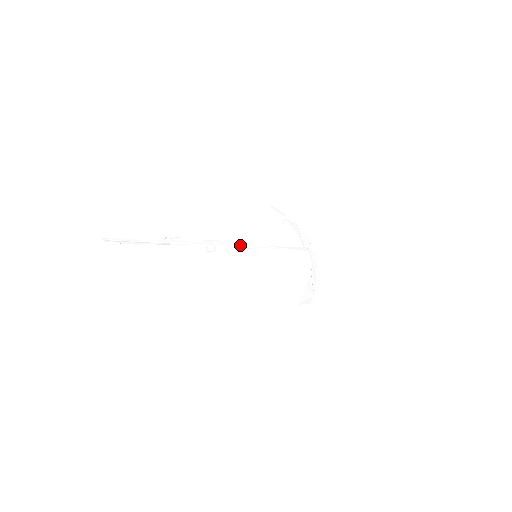
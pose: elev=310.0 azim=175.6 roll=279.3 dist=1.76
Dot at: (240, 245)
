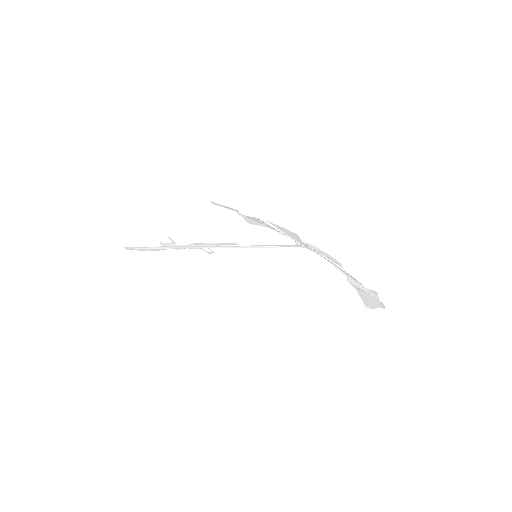
Dot at: (228, 246)
